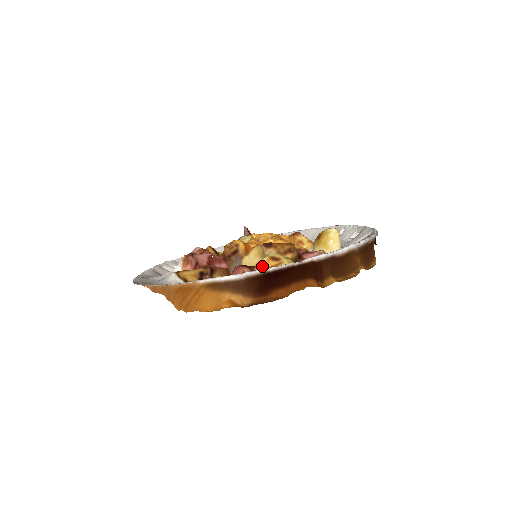
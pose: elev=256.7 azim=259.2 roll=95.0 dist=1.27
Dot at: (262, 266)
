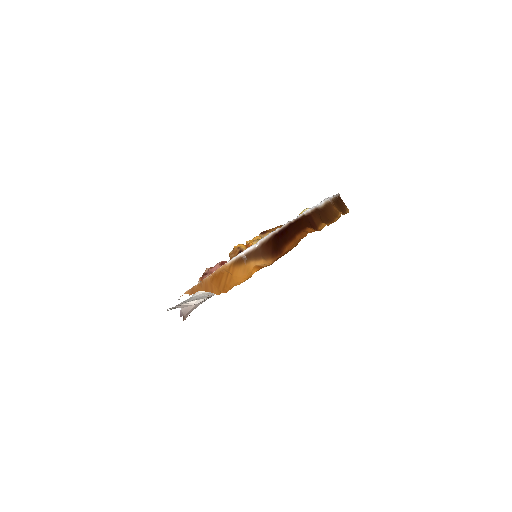
Dot at: occluded
